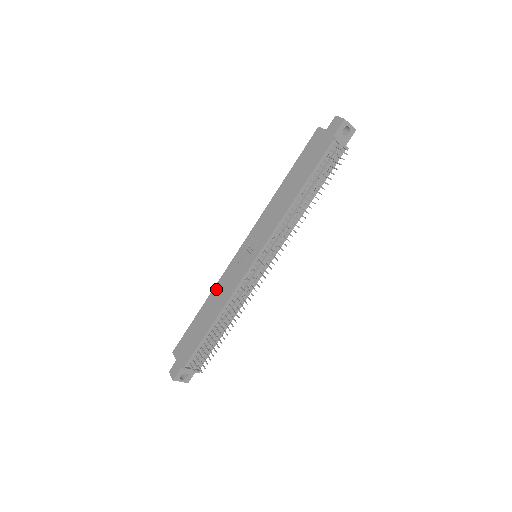
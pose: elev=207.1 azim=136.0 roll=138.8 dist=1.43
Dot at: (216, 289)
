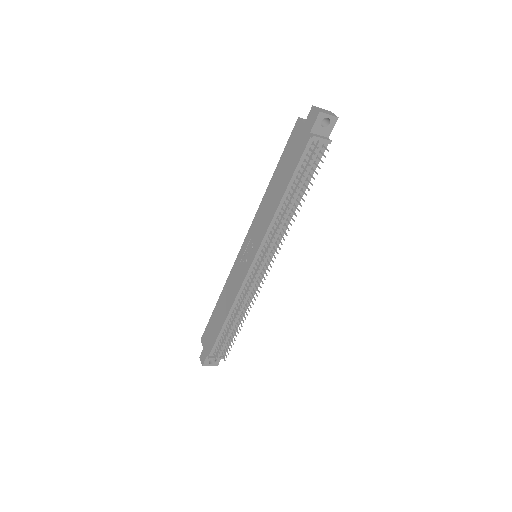
Dot at: (226, 287)
